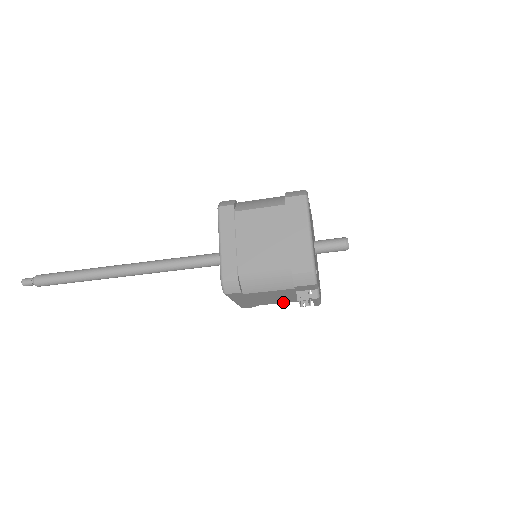
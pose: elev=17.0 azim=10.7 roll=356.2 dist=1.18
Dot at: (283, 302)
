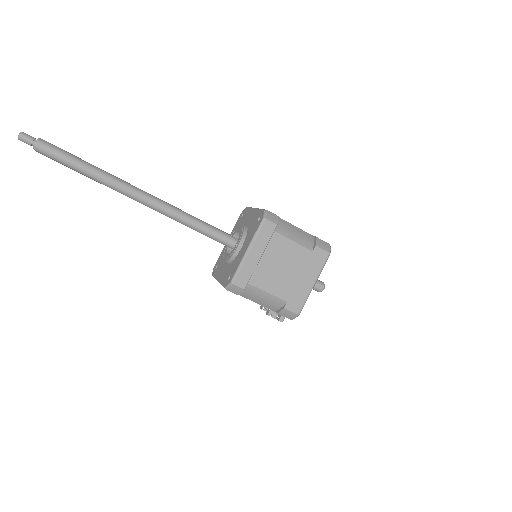
Dot at: occluded
